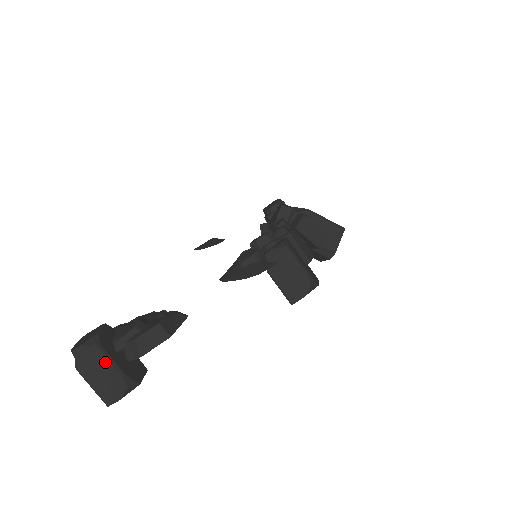
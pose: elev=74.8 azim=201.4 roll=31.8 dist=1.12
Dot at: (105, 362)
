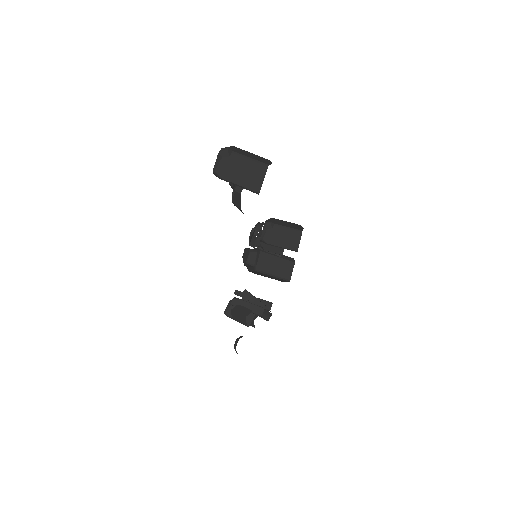
Dot at: (246, 152)
